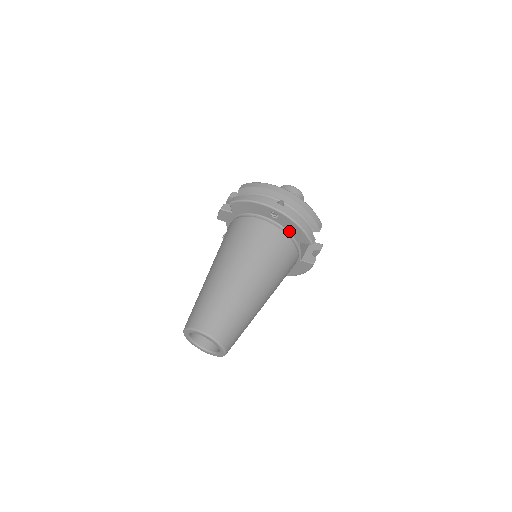
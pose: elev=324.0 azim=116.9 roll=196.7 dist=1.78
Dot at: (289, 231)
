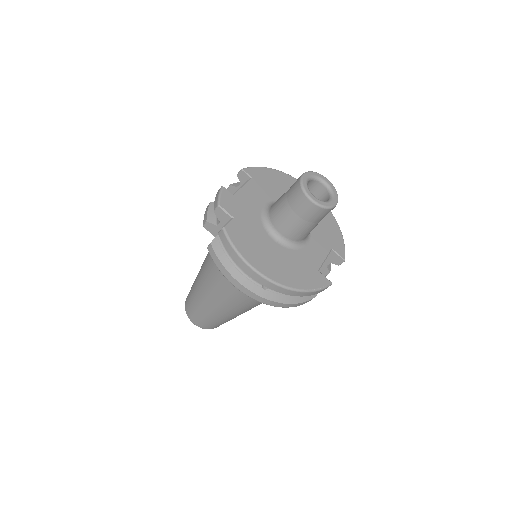
Dot at: occluded
